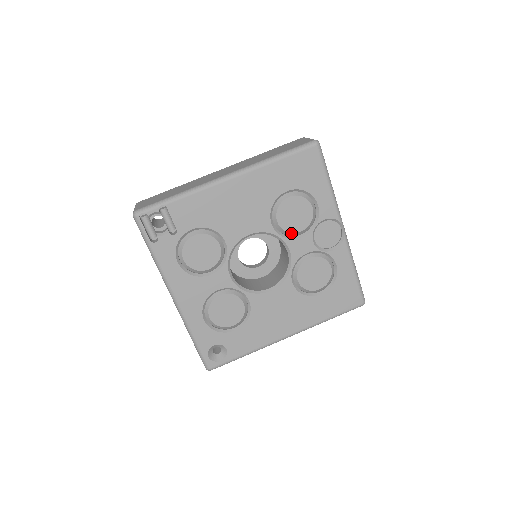
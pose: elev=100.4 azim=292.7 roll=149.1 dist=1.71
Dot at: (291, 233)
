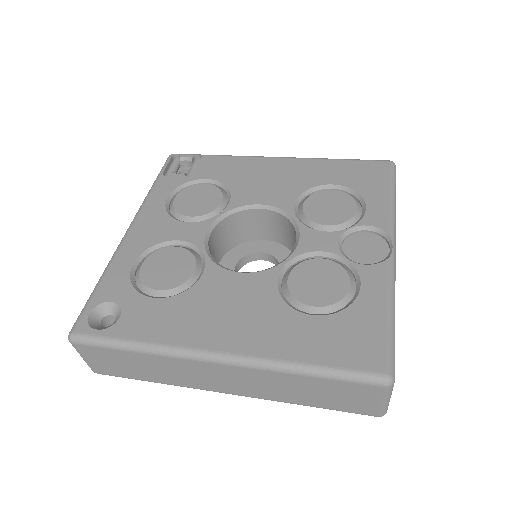
Dot at: (313, 223)
